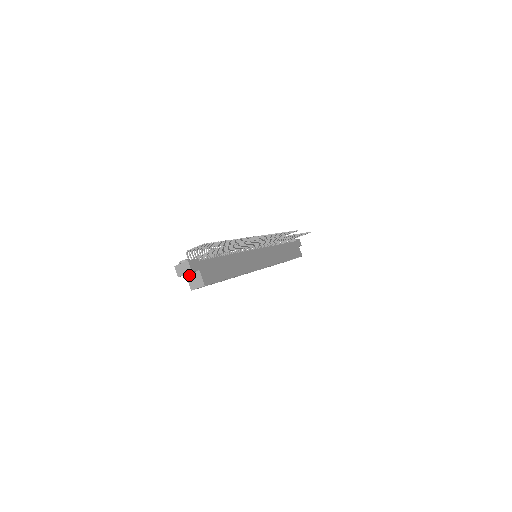
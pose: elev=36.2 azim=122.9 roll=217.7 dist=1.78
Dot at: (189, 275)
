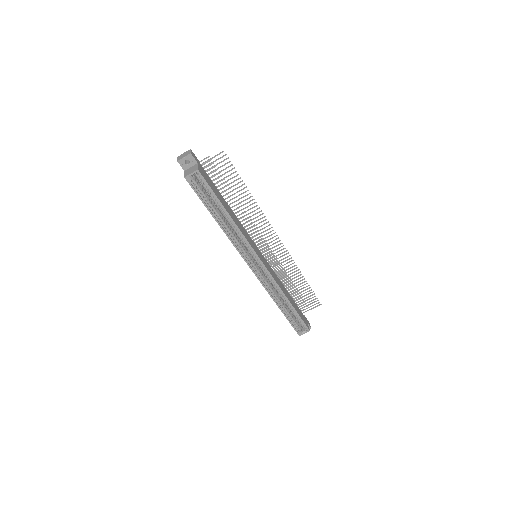
Dot at: (187, 169)
